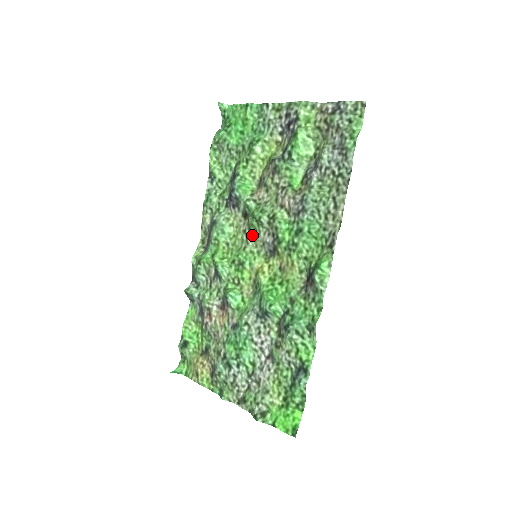
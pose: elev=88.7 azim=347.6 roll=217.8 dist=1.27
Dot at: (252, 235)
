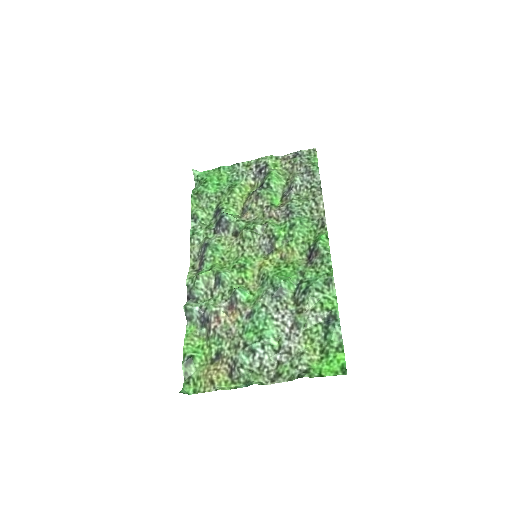
Dot at: (247, 244)
